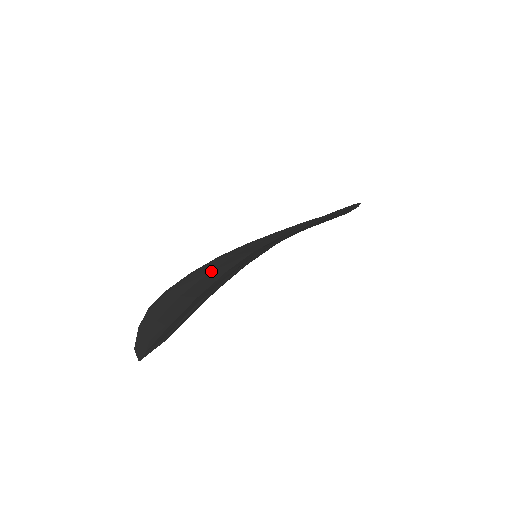
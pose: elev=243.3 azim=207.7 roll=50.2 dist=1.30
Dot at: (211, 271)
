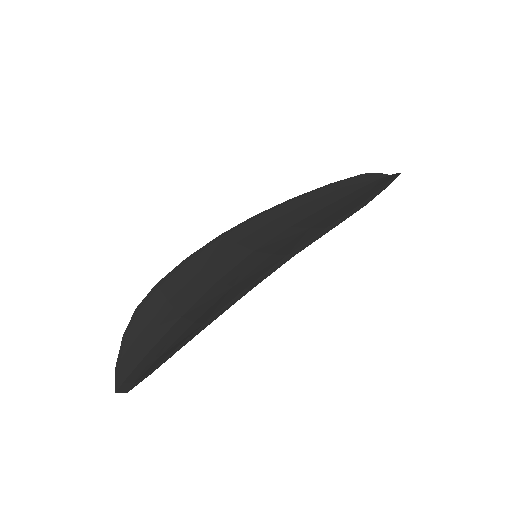
Dot at: (205, 268)
